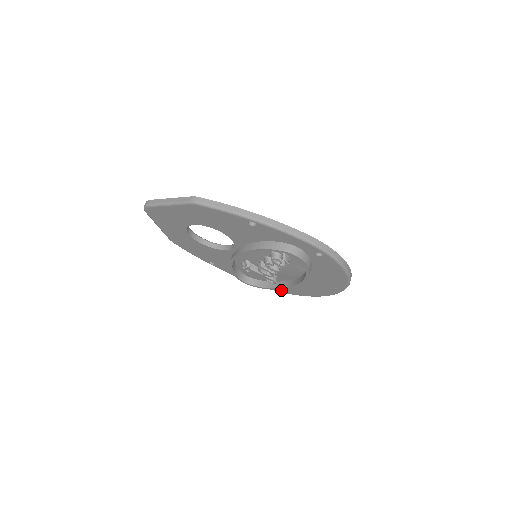
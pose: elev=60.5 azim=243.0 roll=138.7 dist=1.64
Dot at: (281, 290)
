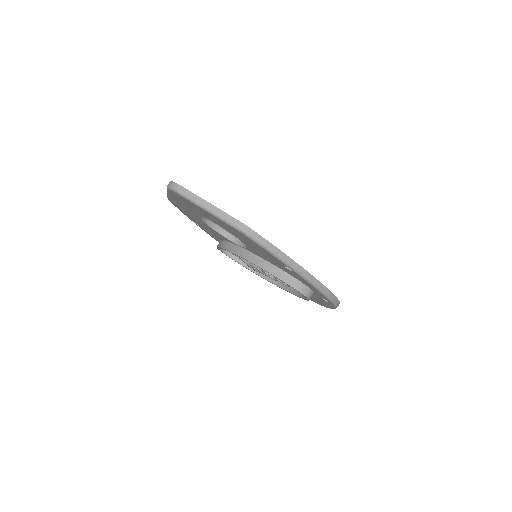
Dot at: occluded
